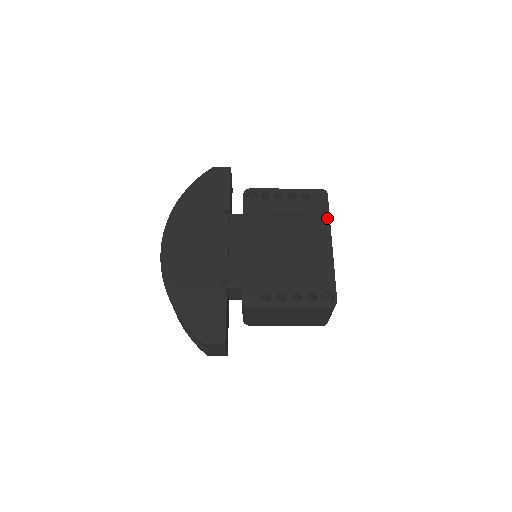
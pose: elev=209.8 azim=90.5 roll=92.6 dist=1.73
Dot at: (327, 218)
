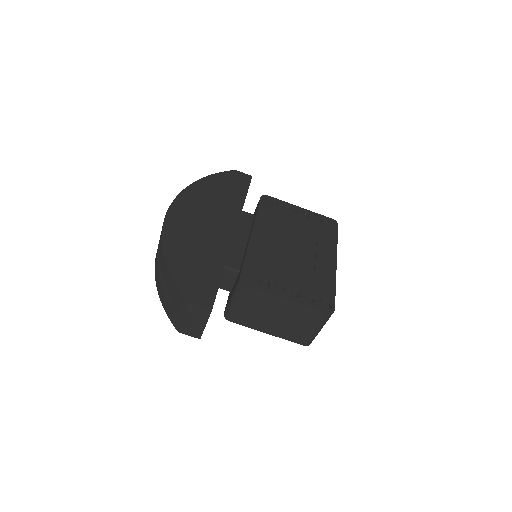
Dot at: (335, 242)
